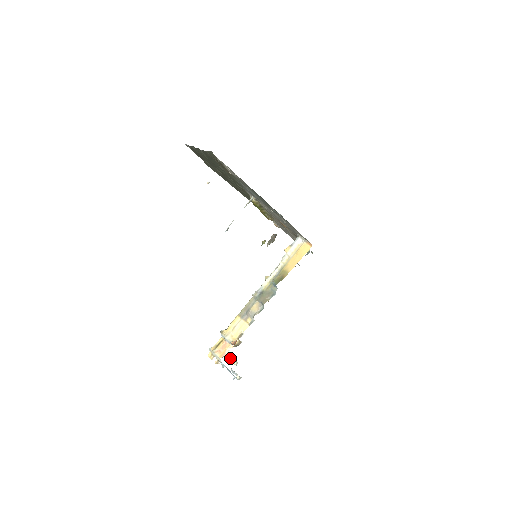
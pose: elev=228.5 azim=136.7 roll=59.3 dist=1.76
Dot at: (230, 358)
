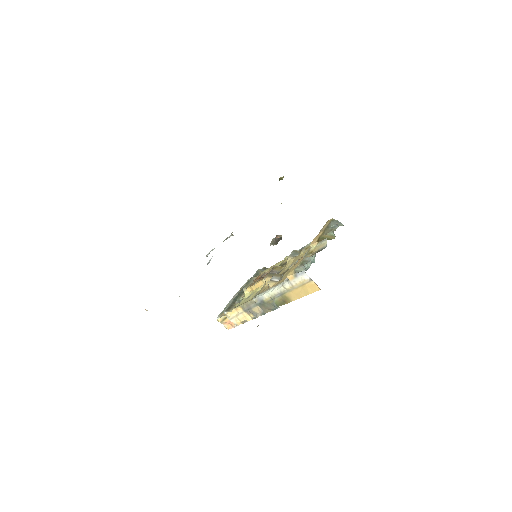
Dot at: occluded
